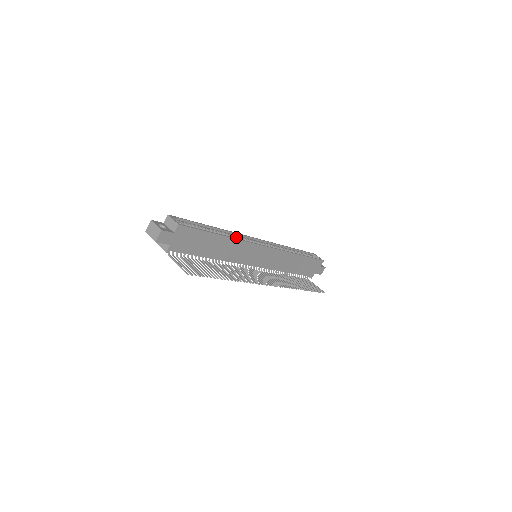
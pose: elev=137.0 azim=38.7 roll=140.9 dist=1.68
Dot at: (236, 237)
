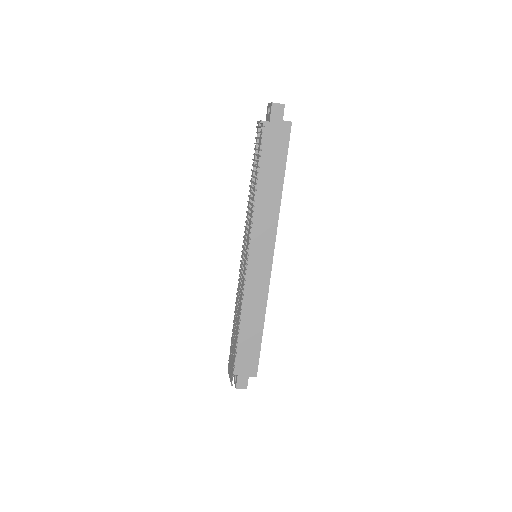
Dot at: occluded
